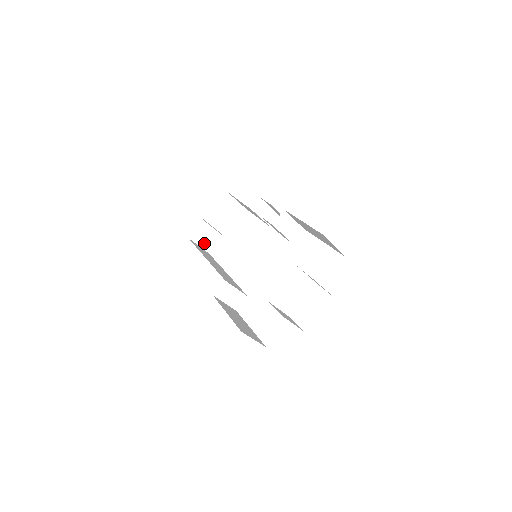
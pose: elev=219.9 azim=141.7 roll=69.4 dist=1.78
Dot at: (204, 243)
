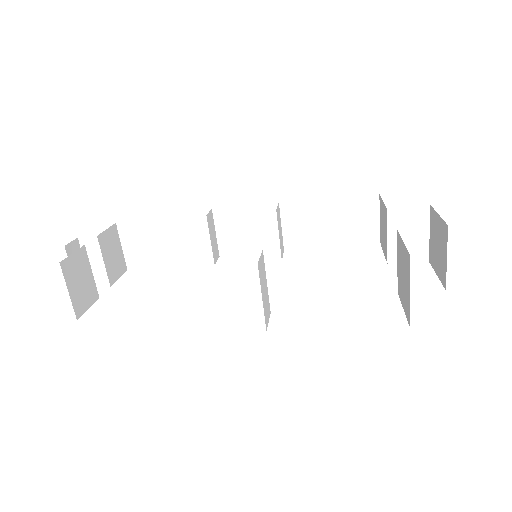
Dot at: (75, 292)
